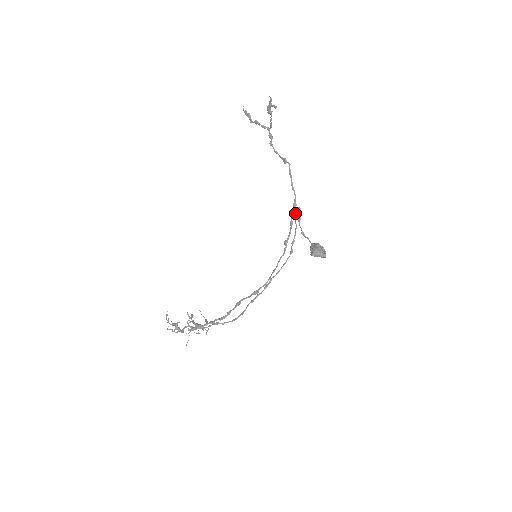
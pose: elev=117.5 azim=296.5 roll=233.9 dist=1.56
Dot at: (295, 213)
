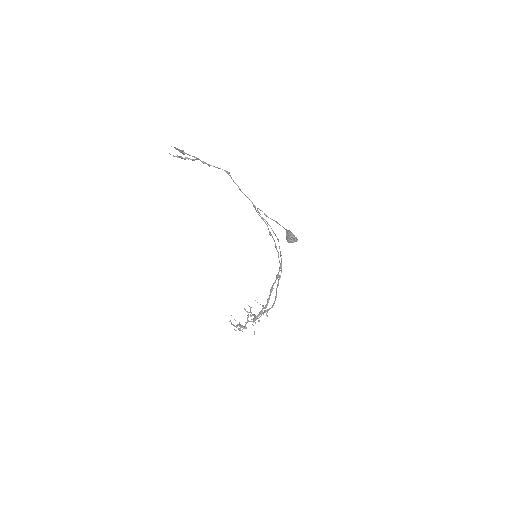
Dot at: (259, 213)
